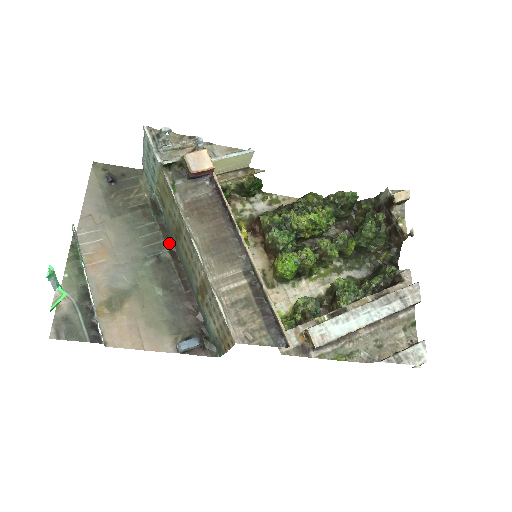
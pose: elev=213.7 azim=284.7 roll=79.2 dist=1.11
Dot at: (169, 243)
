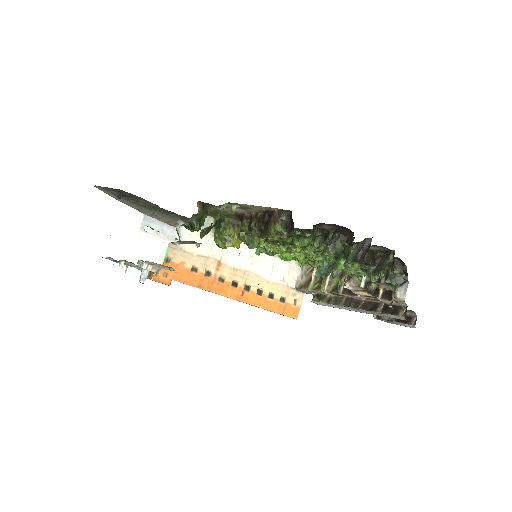
Dot at: occluded
